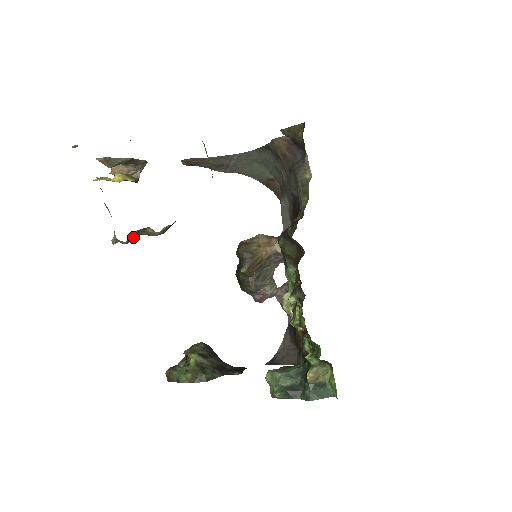
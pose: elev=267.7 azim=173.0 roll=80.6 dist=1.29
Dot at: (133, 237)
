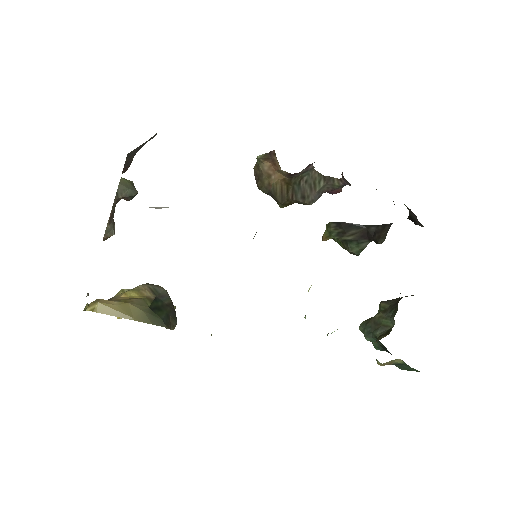
Dot at: occluded
